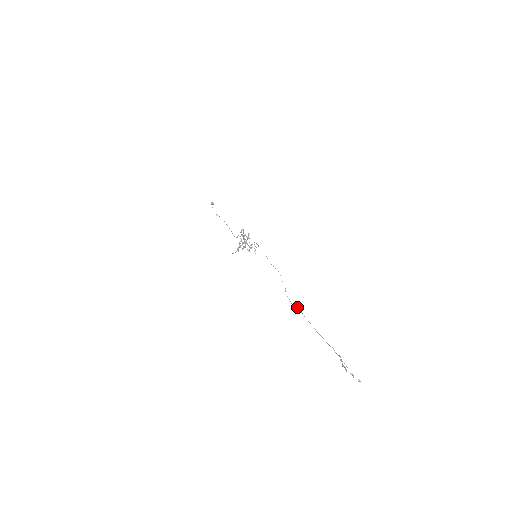
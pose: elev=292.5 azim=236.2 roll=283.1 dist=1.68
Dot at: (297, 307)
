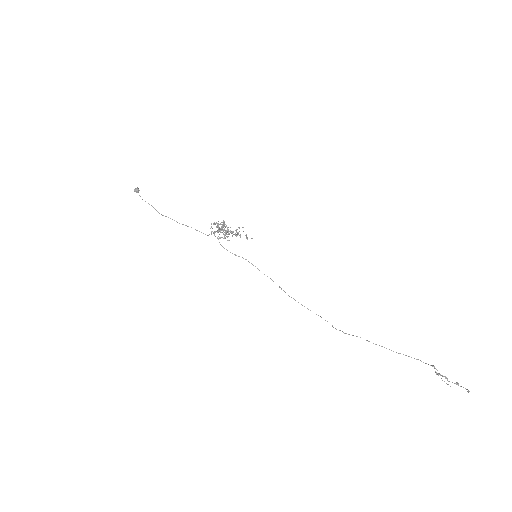
Dot at: occluded
